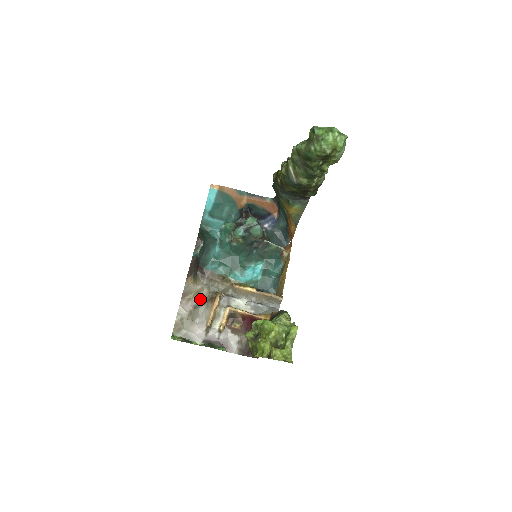
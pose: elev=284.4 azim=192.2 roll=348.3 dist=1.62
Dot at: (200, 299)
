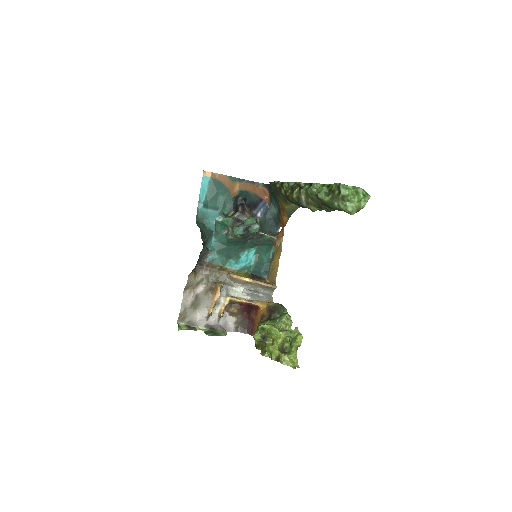
Dot at: (200, 289)
